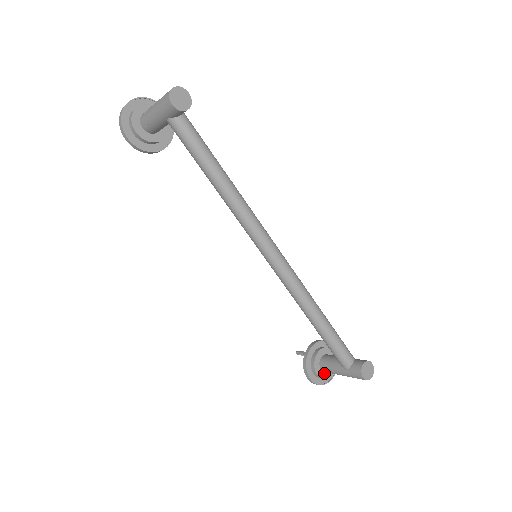
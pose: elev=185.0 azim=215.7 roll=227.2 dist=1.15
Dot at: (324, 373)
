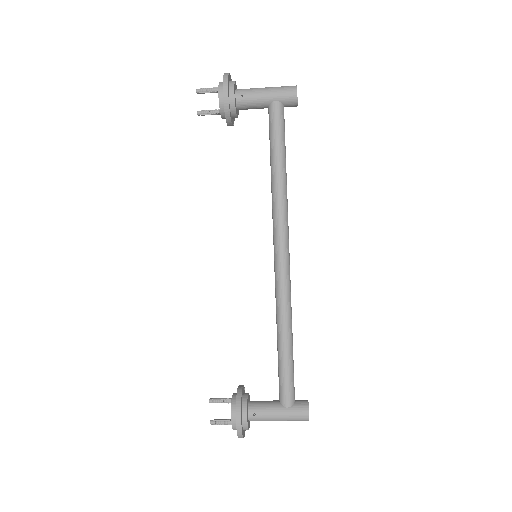
Dot at: (248, 421)
